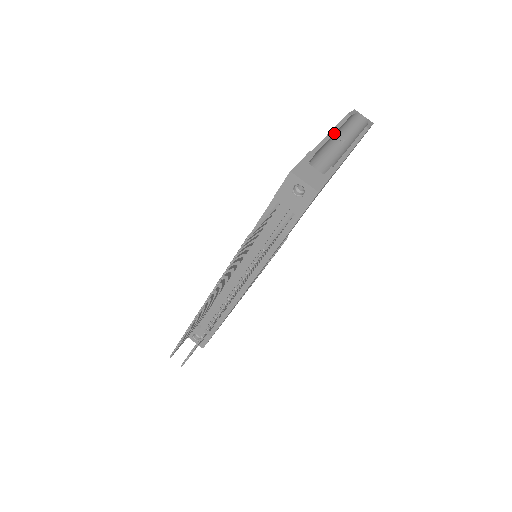
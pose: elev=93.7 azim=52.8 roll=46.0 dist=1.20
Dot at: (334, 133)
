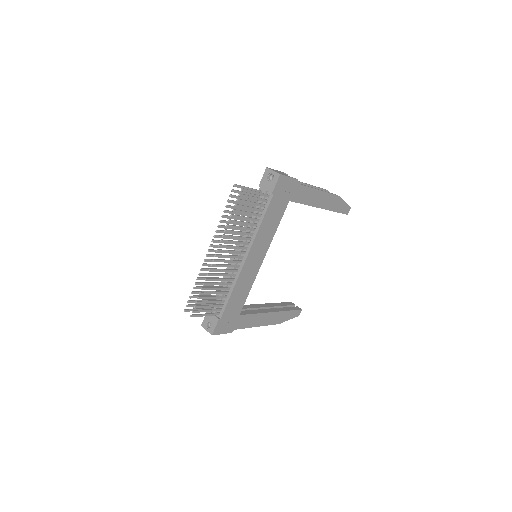
Dot at: (310, 185)
